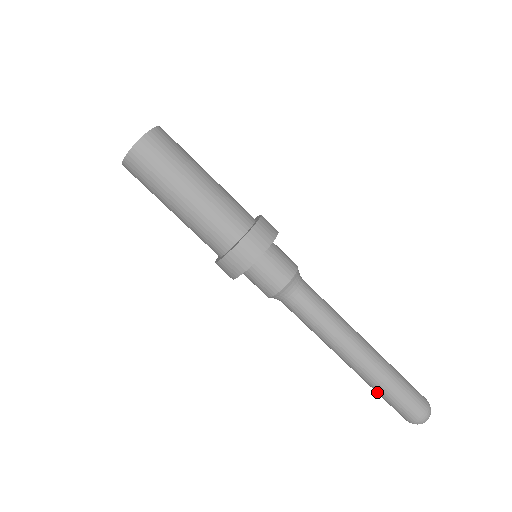
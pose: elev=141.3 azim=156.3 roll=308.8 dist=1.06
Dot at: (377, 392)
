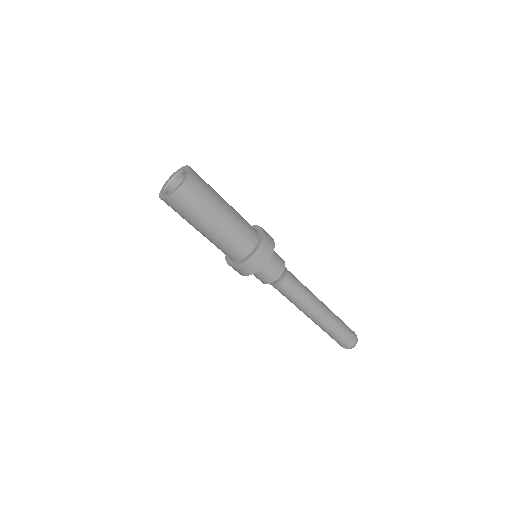
Dot at: (329, 334)
